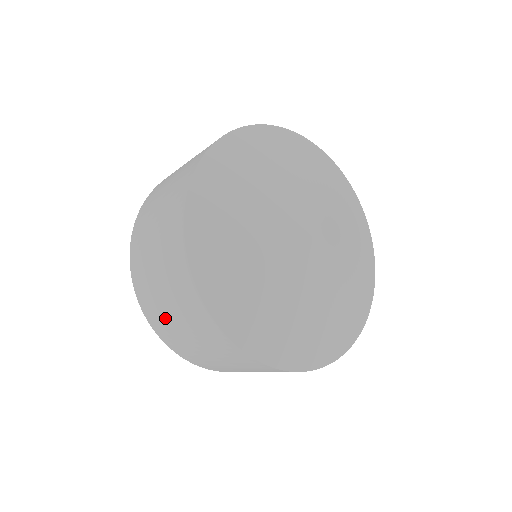
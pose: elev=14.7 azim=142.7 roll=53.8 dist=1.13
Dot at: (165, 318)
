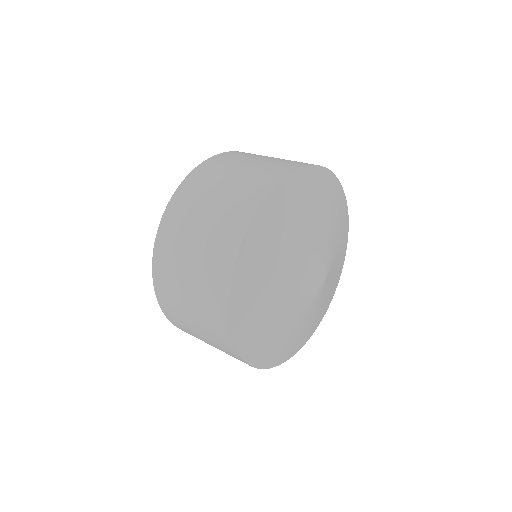
Dot at: (189, 329)
